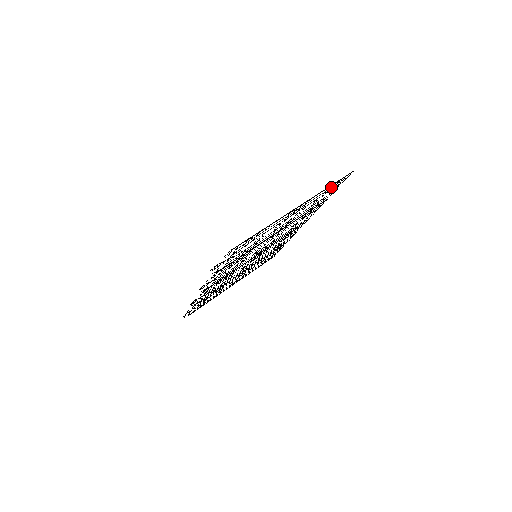
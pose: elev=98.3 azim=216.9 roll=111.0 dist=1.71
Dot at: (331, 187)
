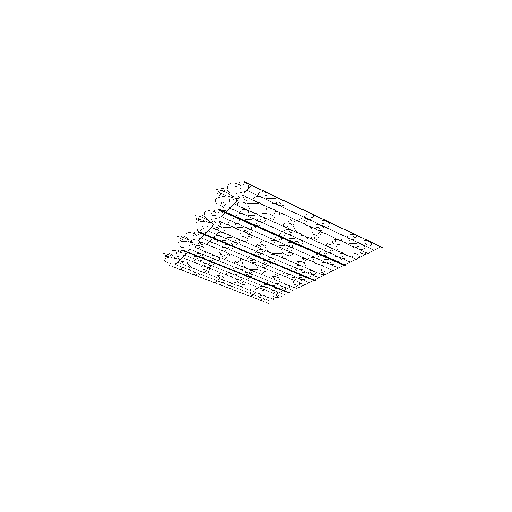
Dot at: occluded
